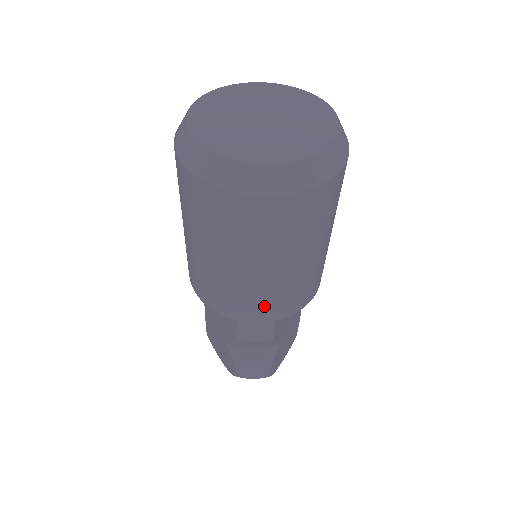
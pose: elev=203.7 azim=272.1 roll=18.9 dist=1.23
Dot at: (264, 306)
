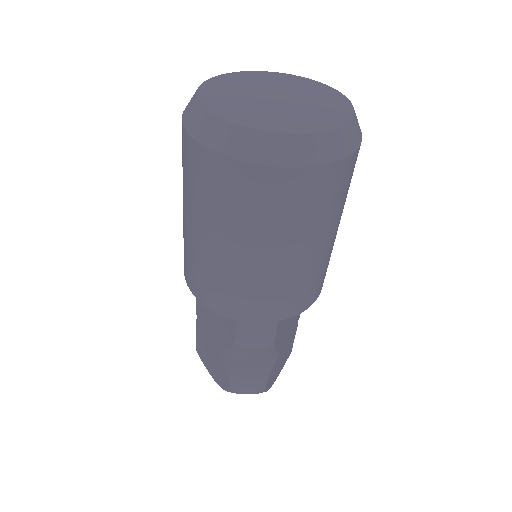
Dot at: (268, 302)
